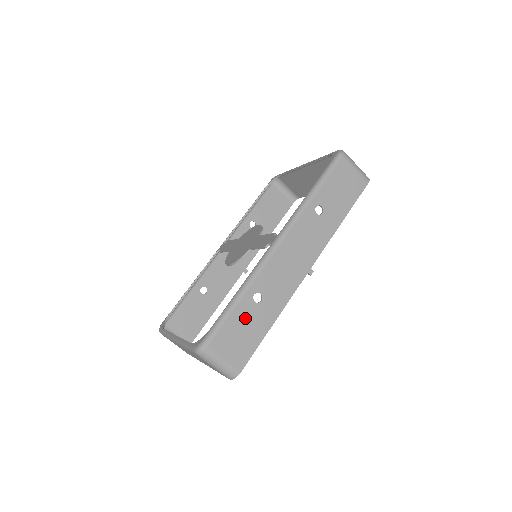
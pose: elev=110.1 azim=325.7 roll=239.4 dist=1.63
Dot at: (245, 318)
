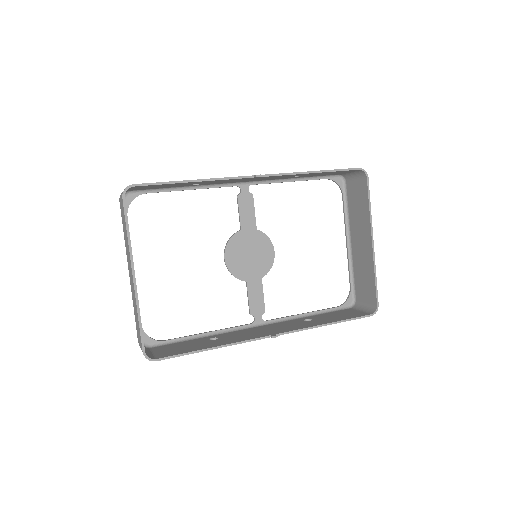
Dot at: occluded
